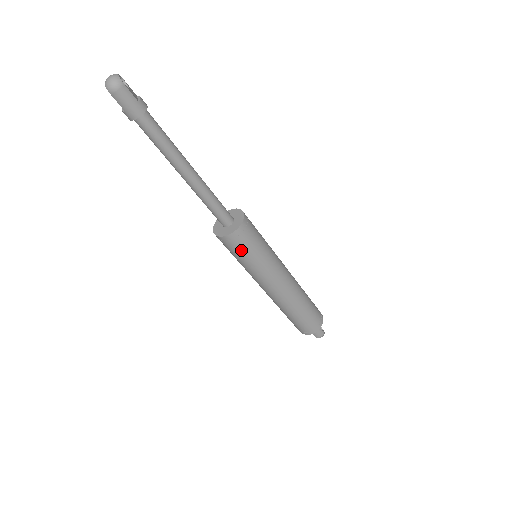
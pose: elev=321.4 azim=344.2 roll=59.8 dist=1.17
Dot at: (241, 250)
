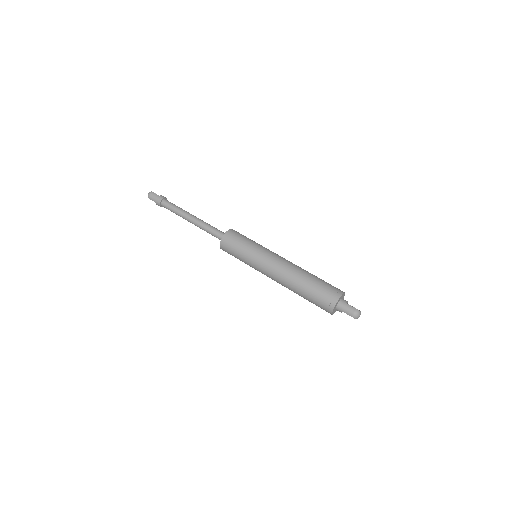
Dot at: (234, 247)
